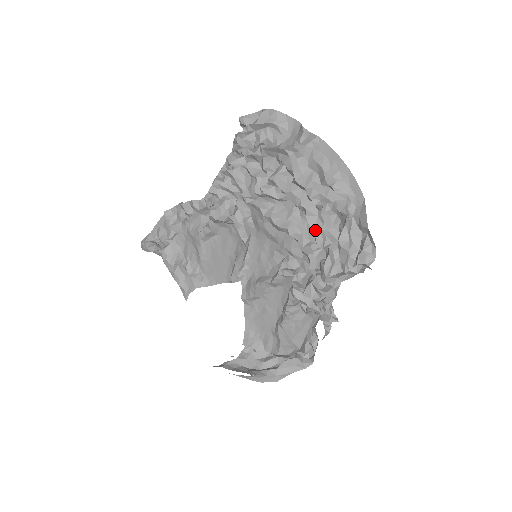
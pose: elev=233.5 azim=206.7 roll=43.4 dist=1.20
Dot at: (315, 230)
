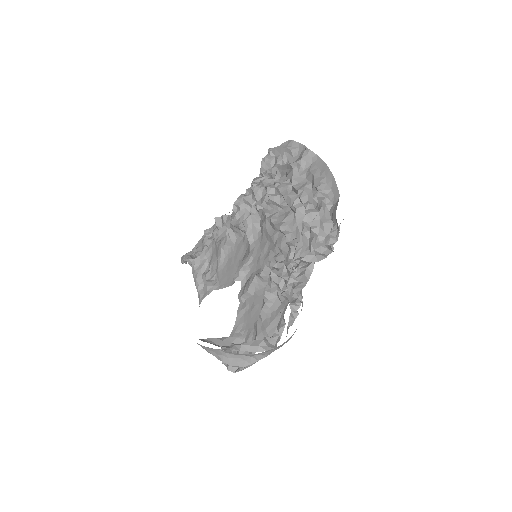
Dot at: (301, 226)
